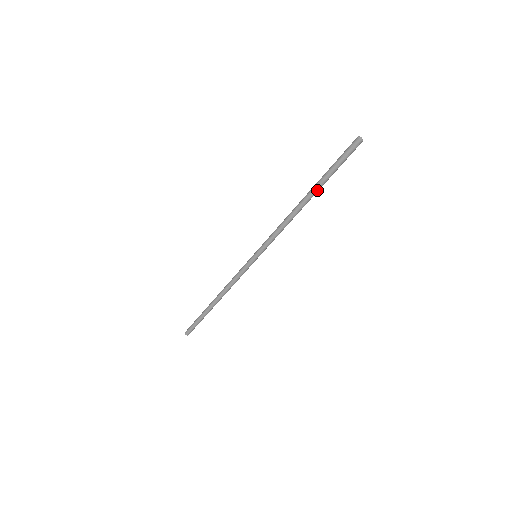
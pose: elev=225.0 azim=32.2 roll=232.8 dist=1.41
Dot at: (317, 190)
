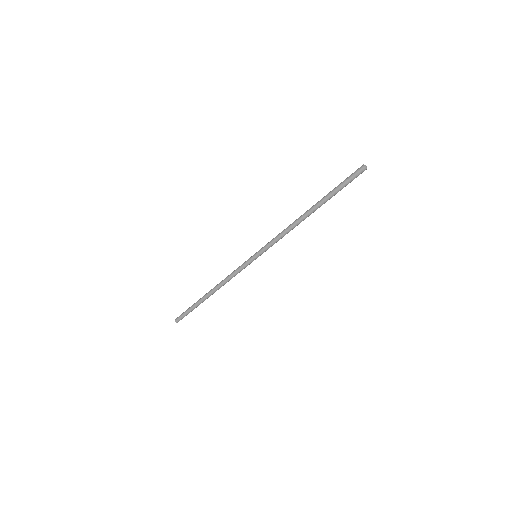
Dot at: (321, 205)
